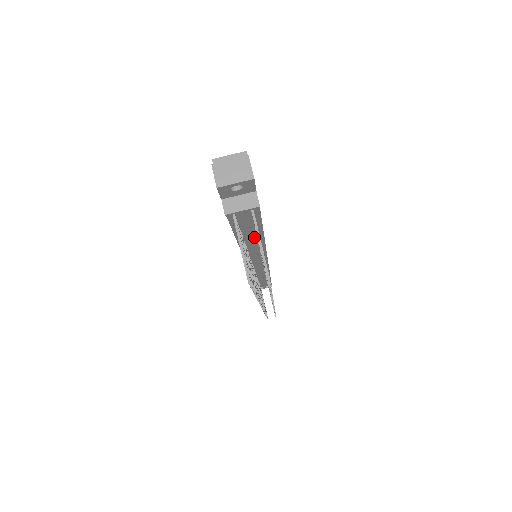
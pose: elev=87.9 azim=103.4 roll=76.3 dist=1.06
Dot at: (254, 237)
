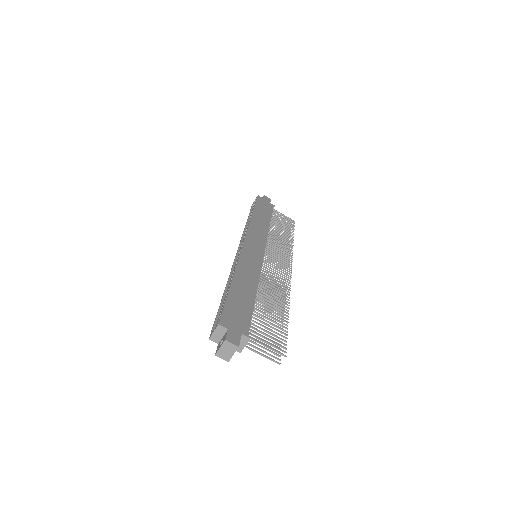
Dot at: occluded
